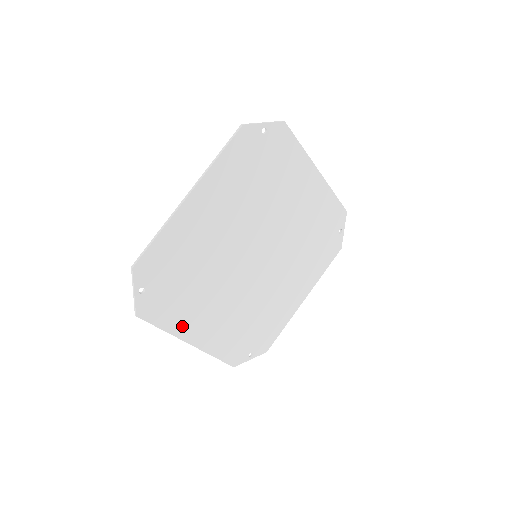
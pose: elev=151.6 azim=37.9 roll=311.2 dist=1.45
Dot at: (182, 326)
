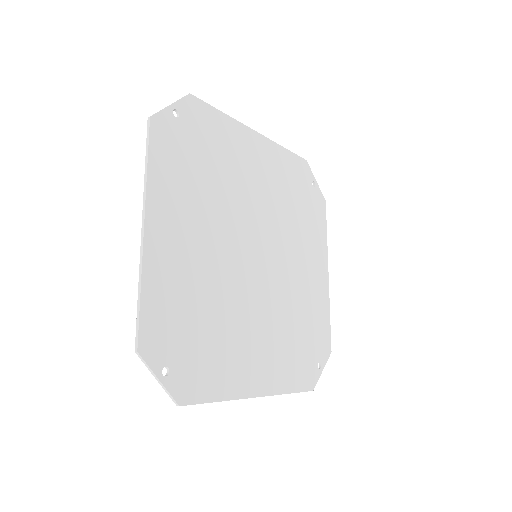
Dot at: (161, 195)
